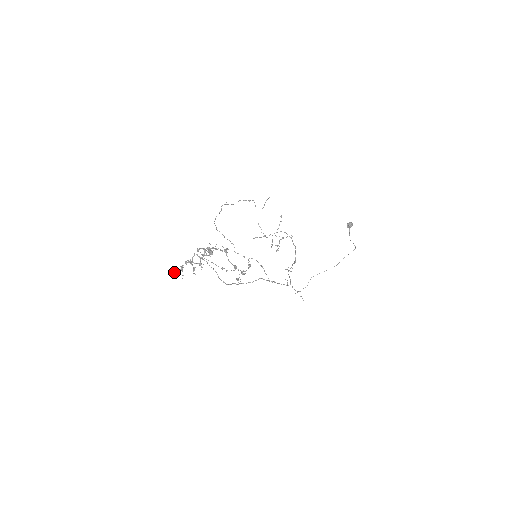
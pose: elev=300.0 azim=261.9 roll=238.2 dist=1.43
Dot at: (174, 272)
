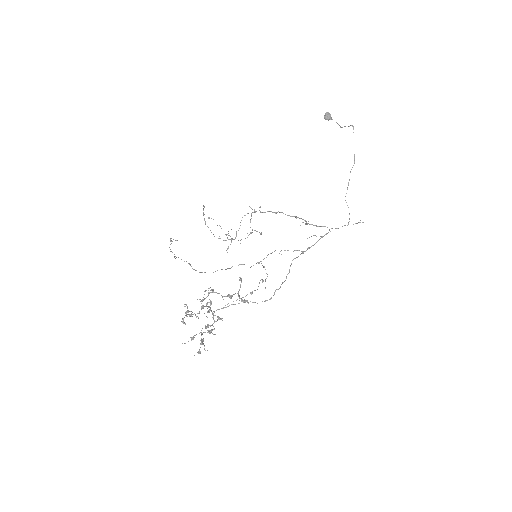
Dot at: occluded
